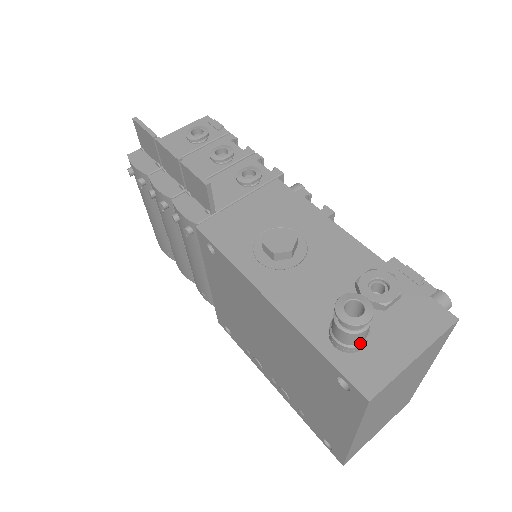
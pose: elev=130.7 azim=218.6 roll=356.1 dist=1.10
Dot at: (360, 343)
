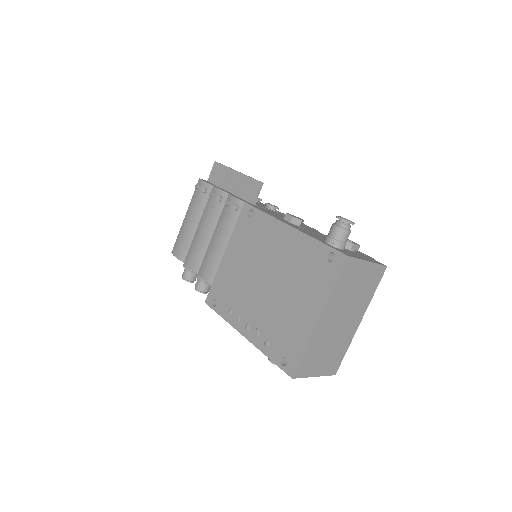
Dot at: (343, 242)
